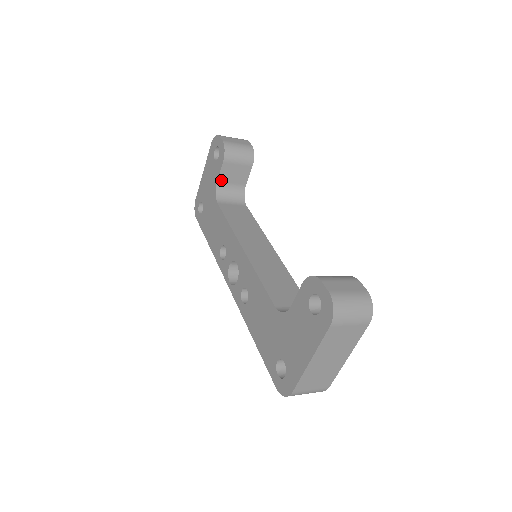
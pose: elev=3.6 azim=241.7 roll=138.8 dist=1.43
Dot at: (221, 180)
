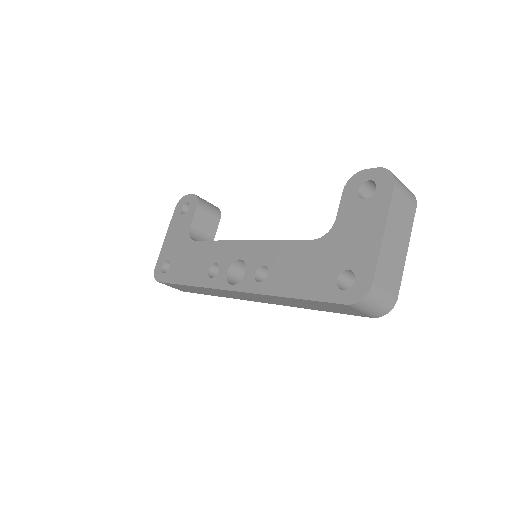
Dot at: (194, 226)
